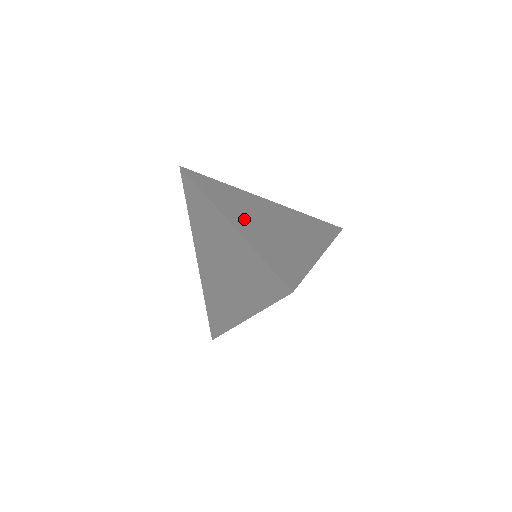
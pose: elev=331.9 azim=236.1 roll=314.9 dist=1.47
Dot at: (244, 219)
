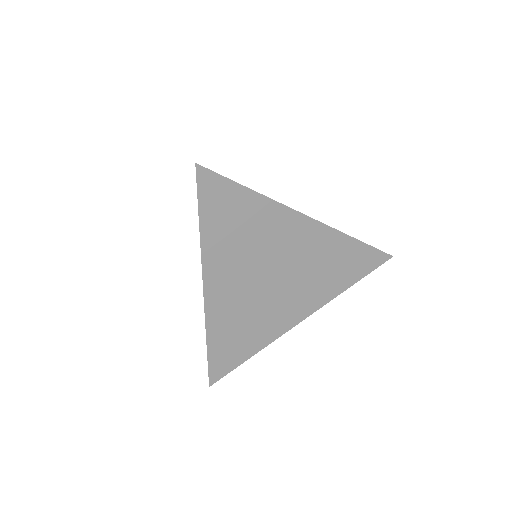
Dot at: (230, 281)
